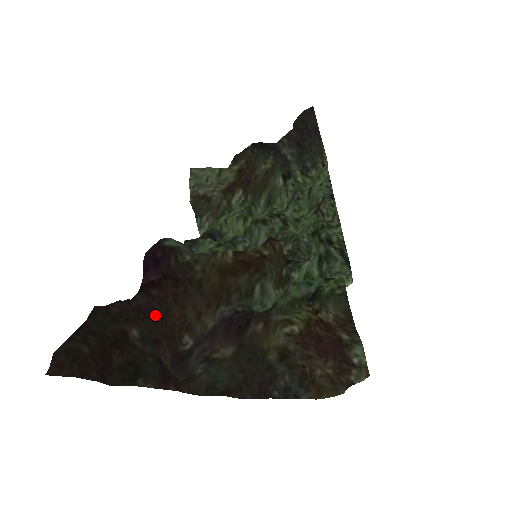
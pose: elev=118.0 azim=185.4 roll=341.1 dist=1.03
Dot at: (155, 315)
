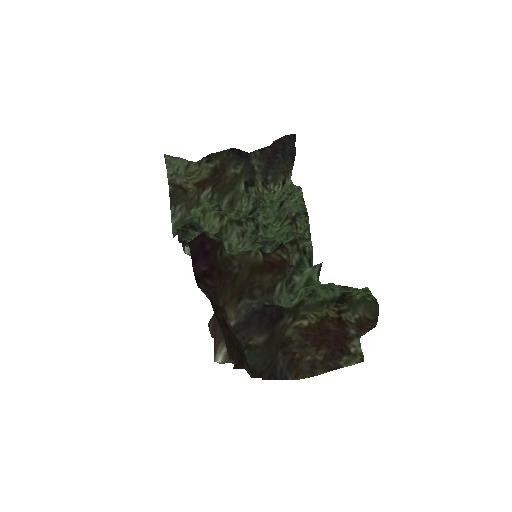
Dot at: occluded
